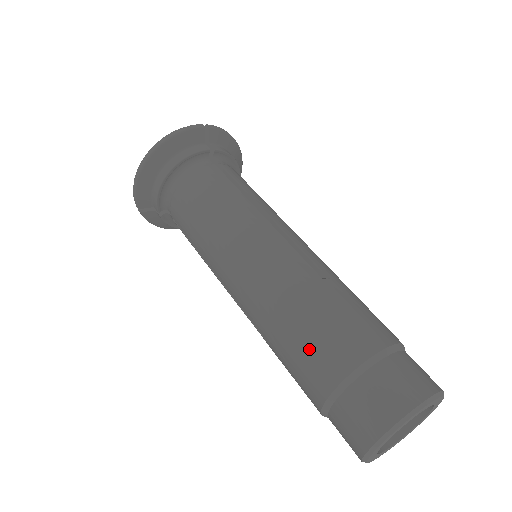
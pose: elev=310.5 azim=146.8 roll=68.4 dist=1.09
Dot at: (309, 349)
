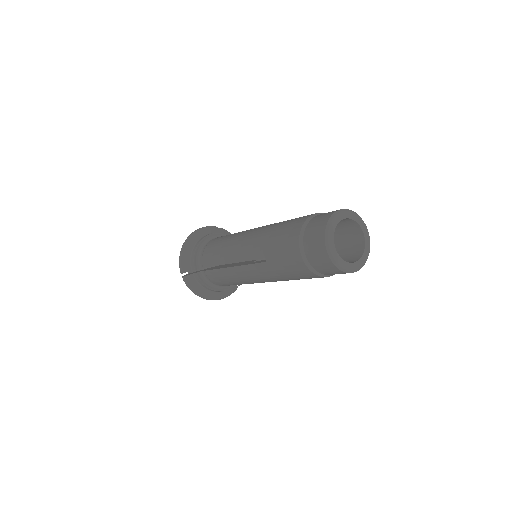
Dot at: (285, 229)
